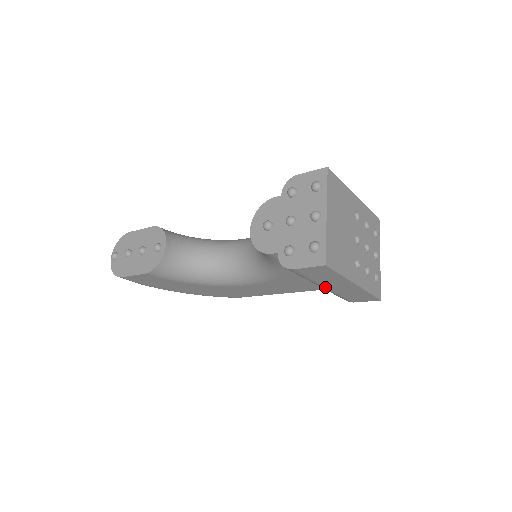
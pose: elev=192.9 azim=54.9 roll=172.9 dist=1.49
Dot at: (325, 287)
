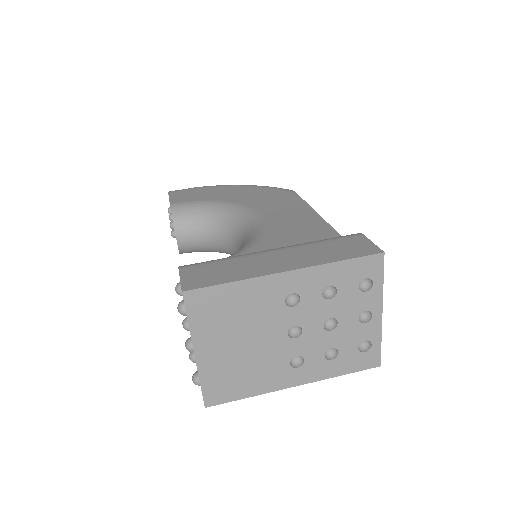
Dot at: occluded
